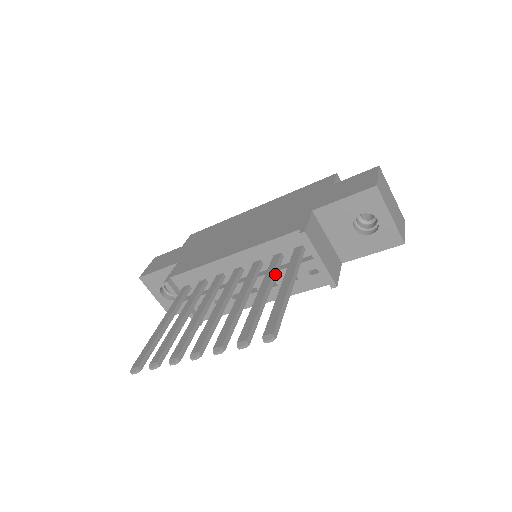
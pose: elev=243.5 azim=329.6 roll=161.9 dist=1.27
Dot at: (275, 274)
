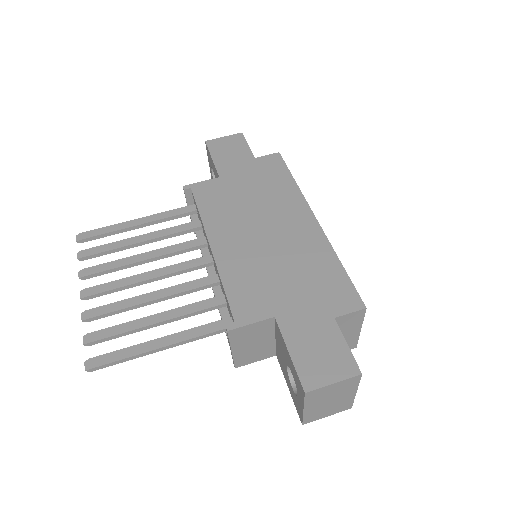
Dot at: (192, 314)
